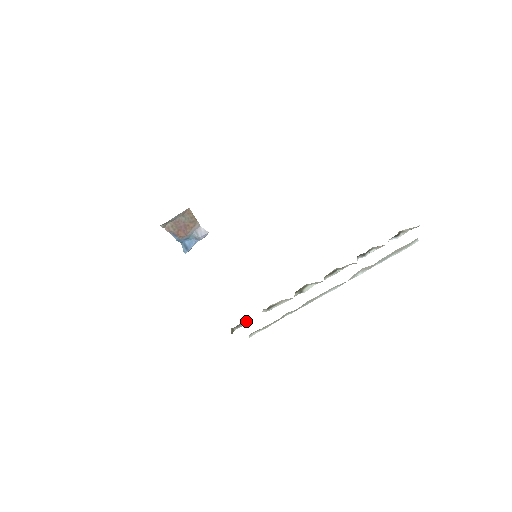
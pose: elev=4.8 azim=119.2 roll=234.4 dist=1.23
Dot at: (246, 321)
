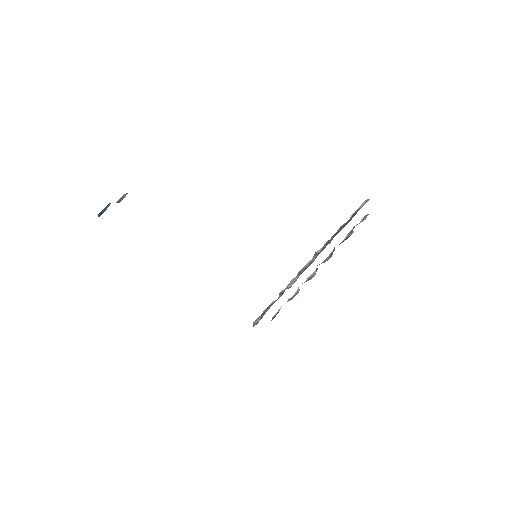
Dot at: occluded
